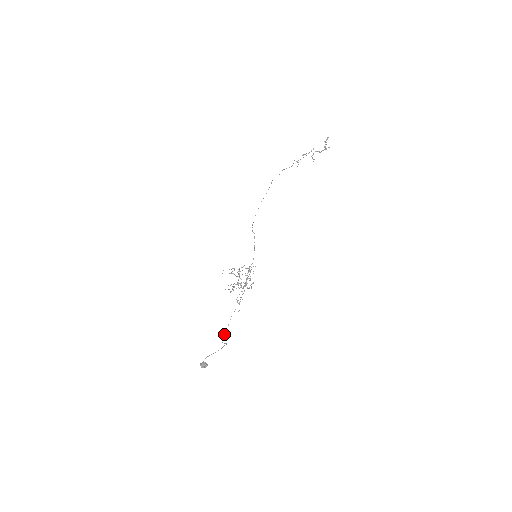
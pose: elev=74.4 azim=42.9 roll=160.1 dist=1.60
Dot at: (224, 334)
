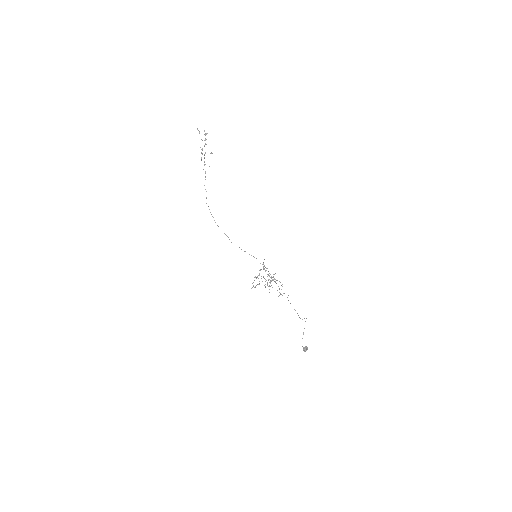
Dot at: (298, 315)
